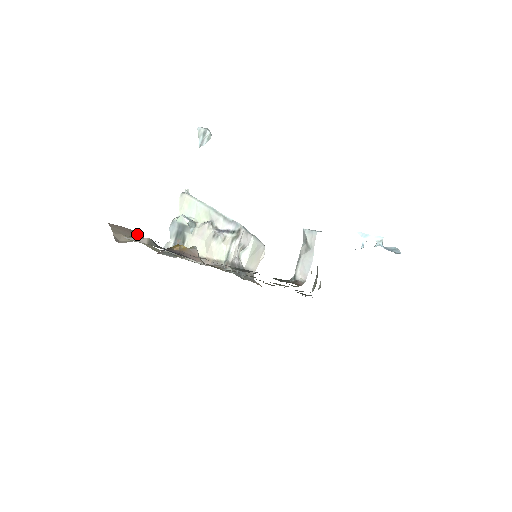
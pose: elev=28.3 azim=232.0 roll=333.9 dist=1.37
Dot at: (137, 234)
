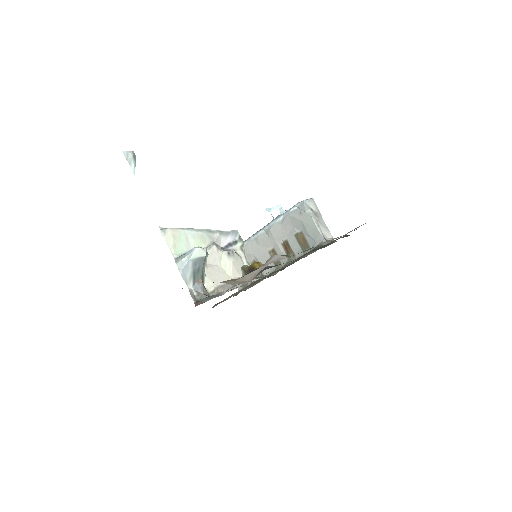
Dot at: occluded
